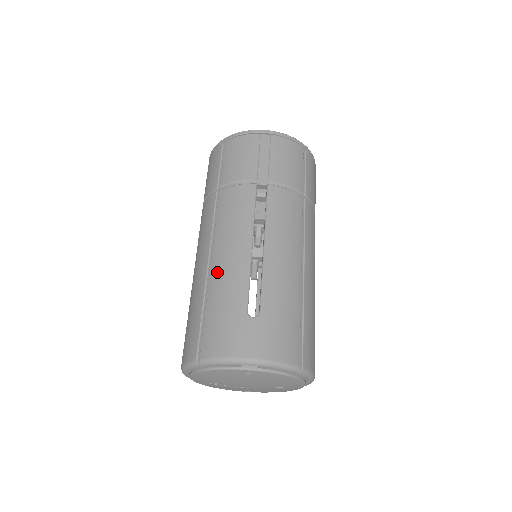
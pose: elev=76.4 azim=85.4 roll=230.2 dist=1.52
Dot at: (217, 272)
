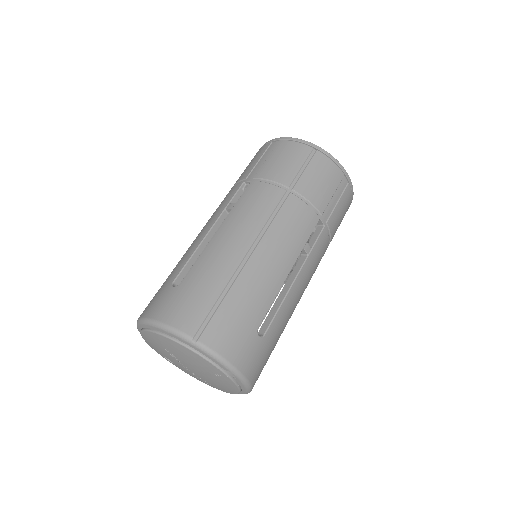
Dot at: (254, 271)
